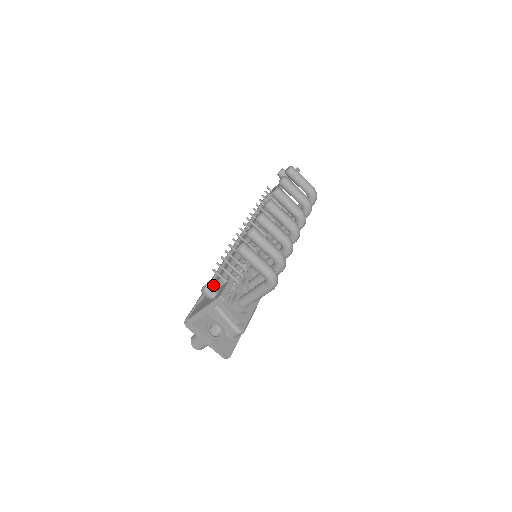
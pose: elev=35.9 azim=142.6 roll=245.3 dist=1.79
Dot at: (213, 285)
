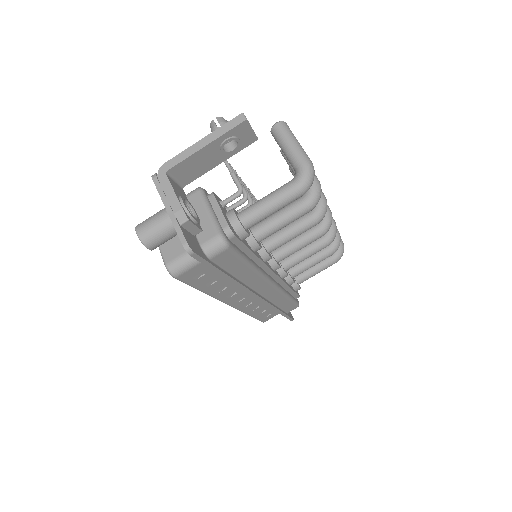
Dot at: occluded
